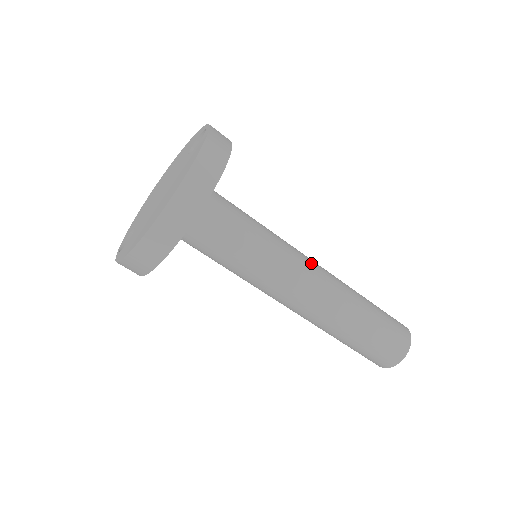
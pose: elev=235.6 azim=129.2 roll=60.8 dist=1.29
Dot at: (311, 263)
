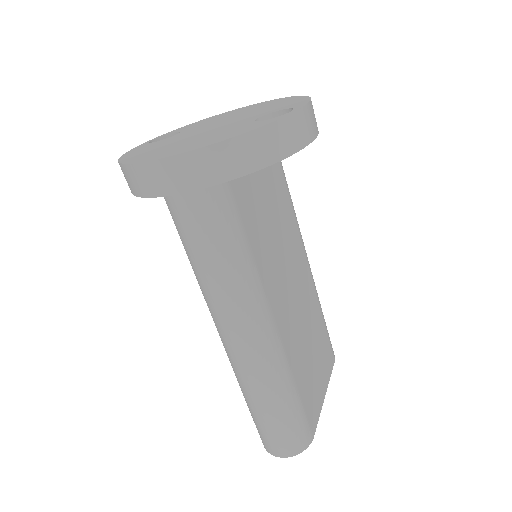
Dot at: (263, 322)
